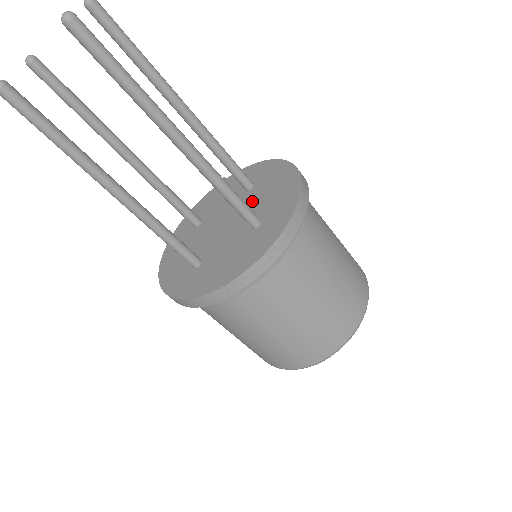
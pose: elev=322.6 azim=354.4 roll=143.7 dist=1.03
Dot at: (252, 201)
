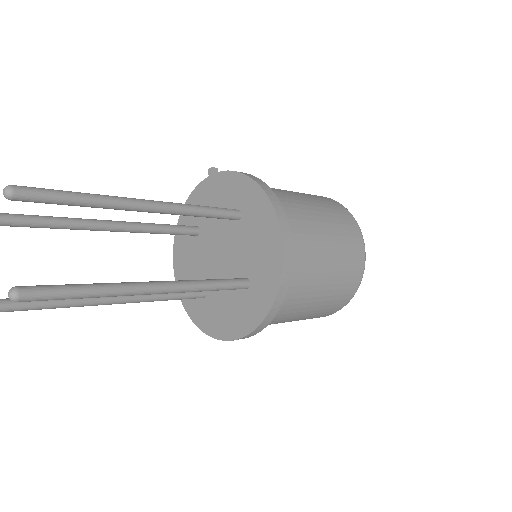
Dot at: (241, 243)
